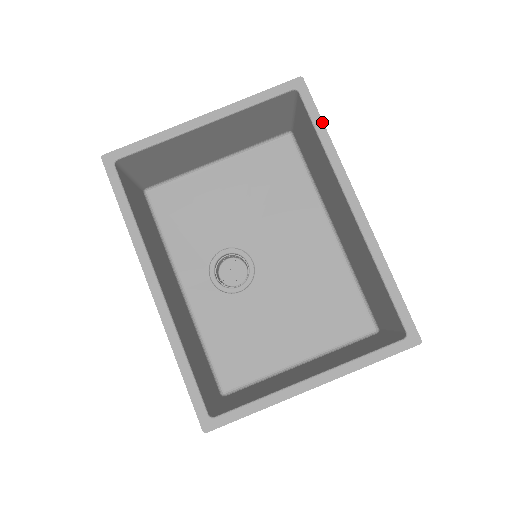
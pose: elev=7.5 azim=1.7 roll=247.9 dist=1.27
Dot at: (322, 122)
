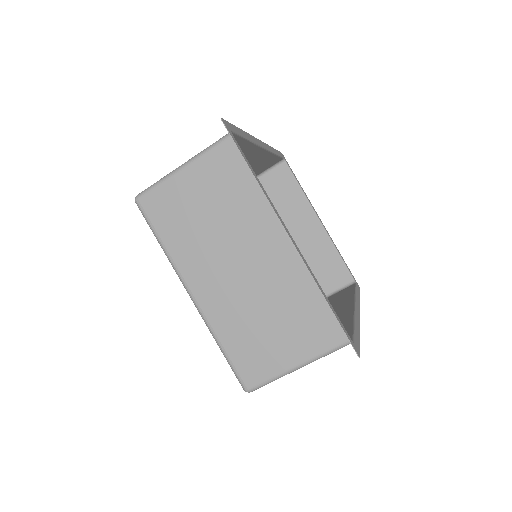
Dot at: (359, 295)
